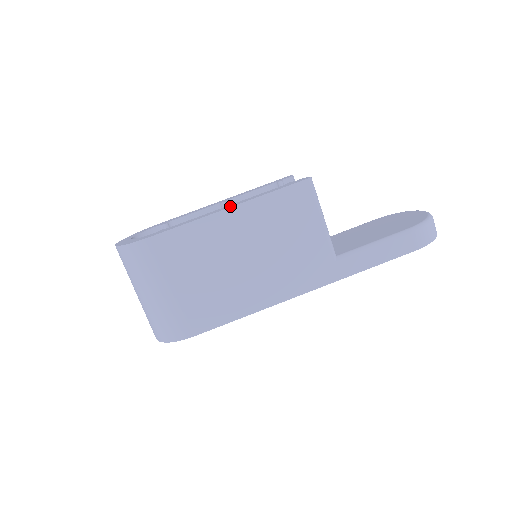
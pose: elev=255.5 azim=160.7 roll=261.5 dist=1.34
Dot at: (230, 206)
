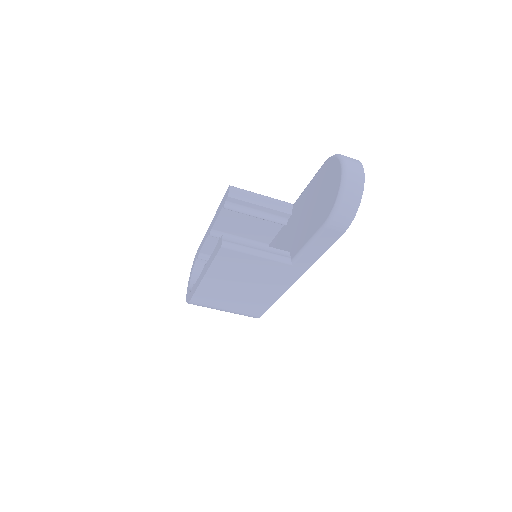
Dot at: (203, 274)
